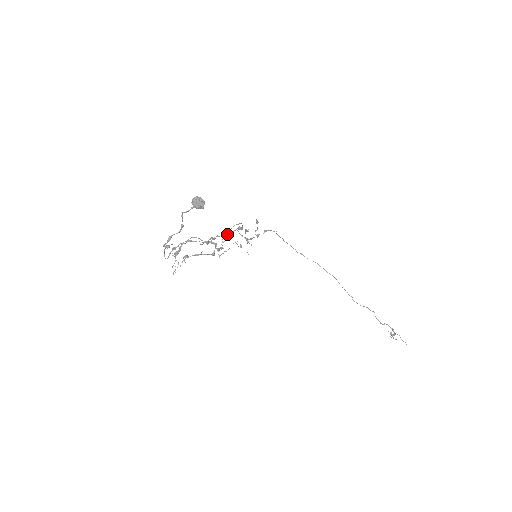
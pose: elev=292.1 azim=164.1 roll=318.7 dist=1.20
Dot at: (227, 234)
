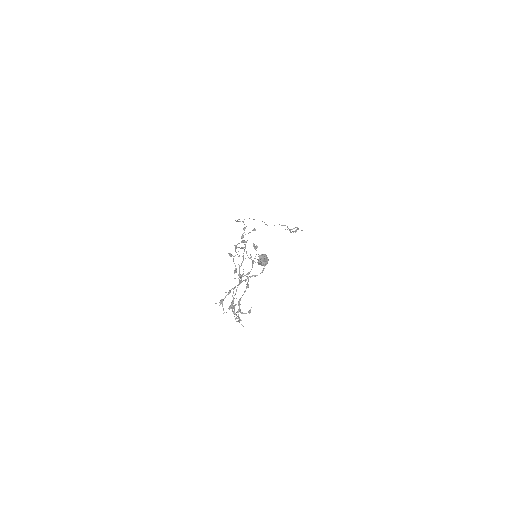
Dot at: occluded
